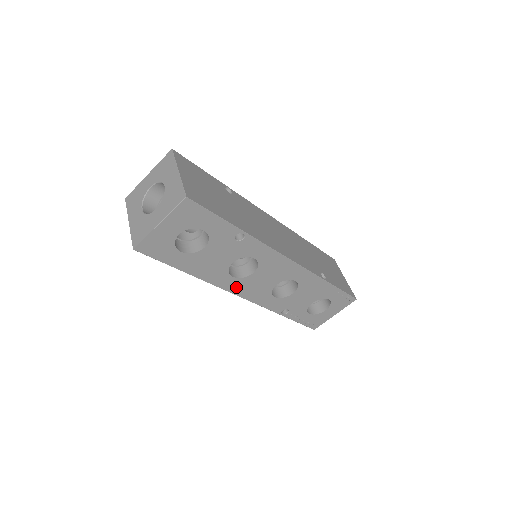
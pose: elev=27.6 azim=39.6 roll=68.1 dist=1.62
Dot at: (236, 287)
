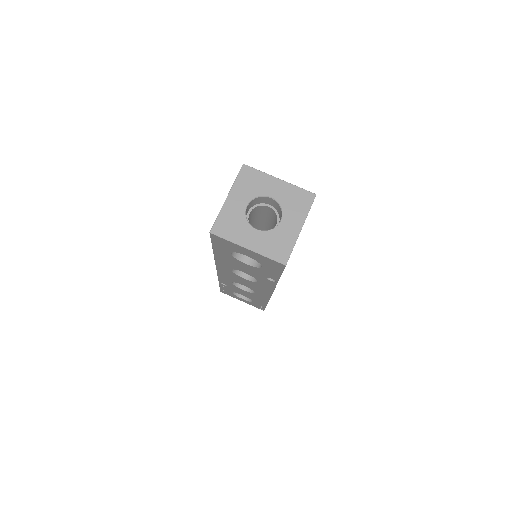
Dot at: (224, 269)
